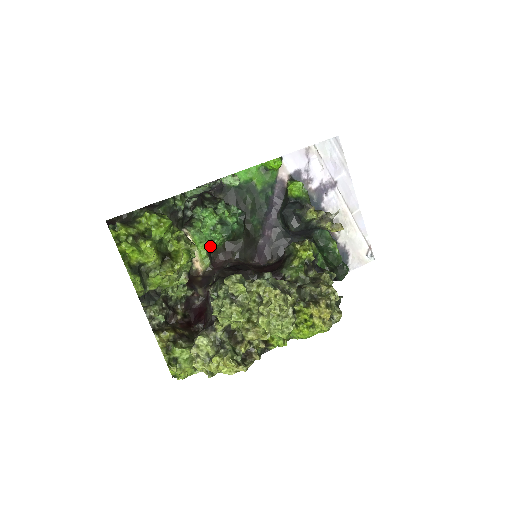
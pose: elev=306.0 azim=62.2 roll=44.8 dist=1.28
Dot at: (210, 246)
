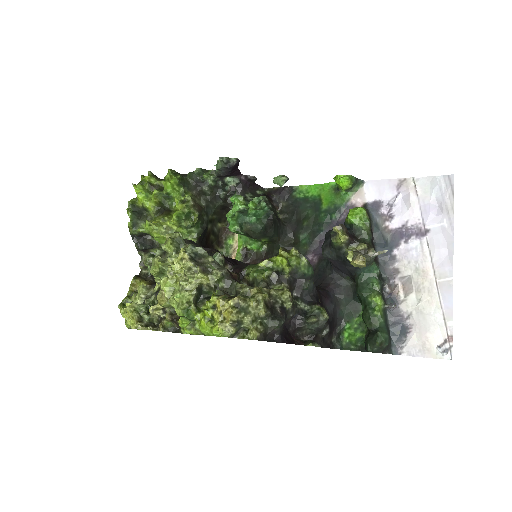
Dot at: (247, 244)
